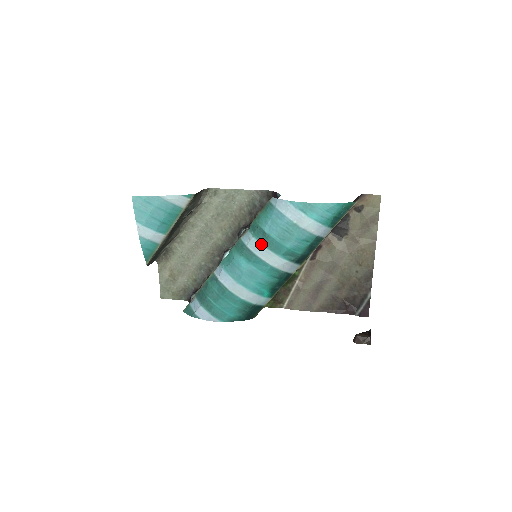
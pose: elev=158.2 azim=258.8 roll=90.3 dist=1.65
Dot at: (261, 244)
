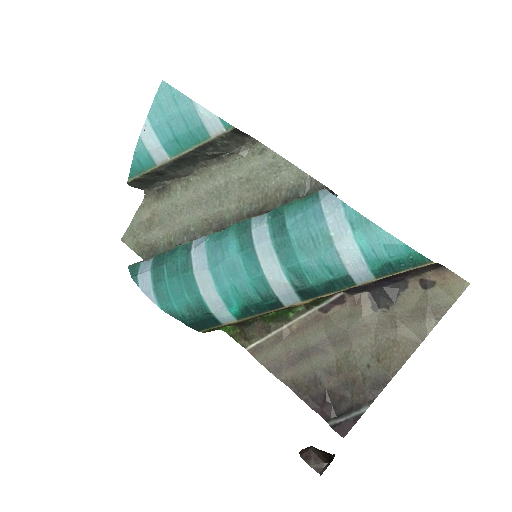
Dot at: (270, 237)
